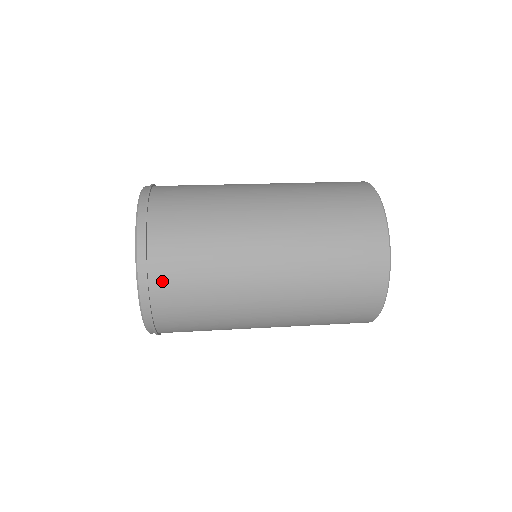
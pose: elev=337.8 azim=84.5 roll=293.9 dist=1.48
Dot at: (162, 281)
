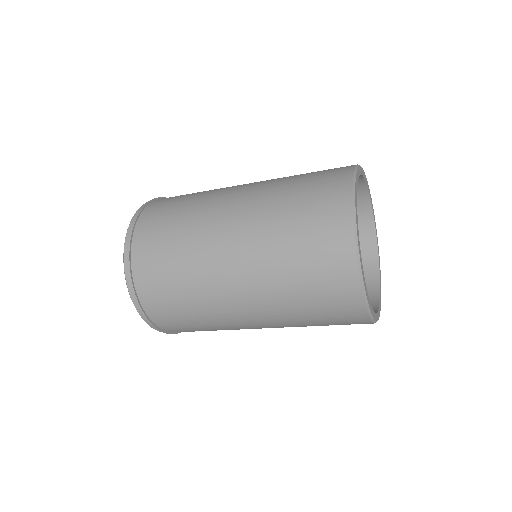
Dot at: occluded
